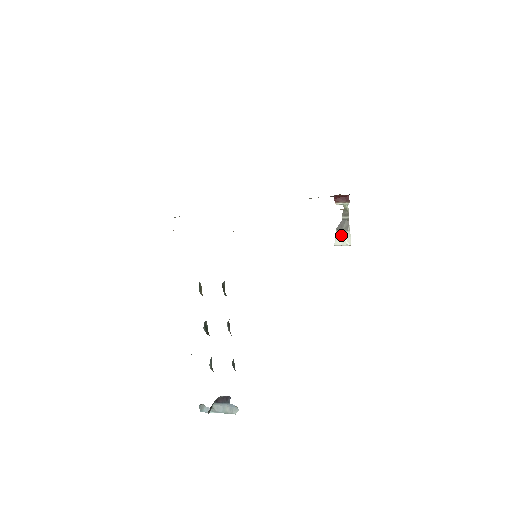
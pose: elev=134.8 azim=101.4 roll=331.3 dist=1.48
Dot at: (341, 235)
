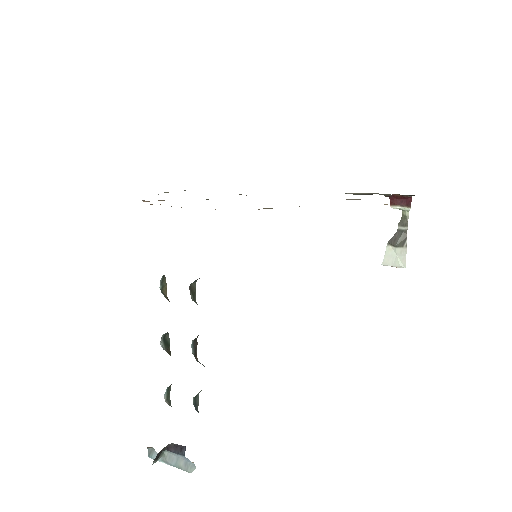
Dot at: (393, 252)
